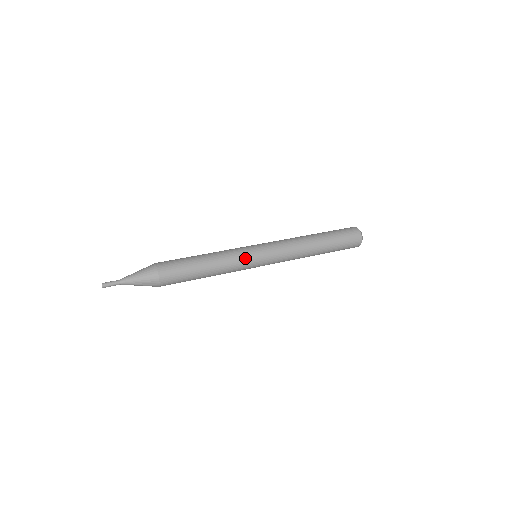
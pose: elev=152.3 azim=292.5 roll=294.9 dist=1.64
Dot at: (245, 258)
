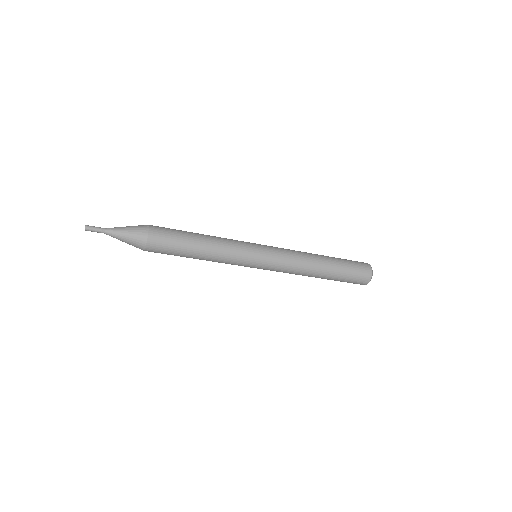
Dot at: (244, 254)
